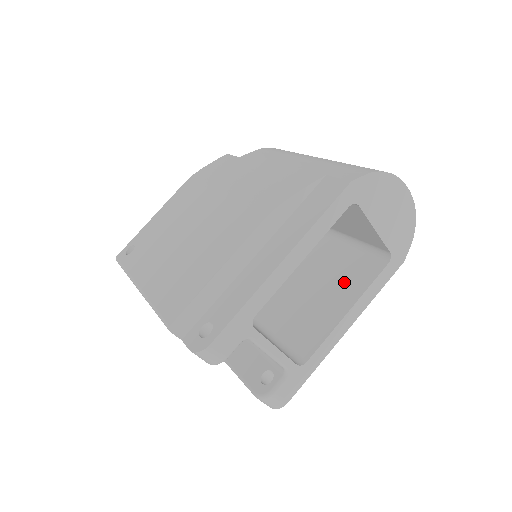
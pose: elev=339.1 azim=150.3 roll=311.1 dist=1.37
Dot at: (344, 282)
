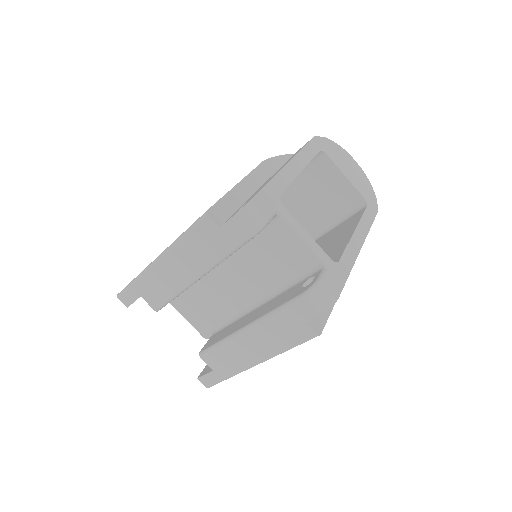
Dot at: (340, 233)
